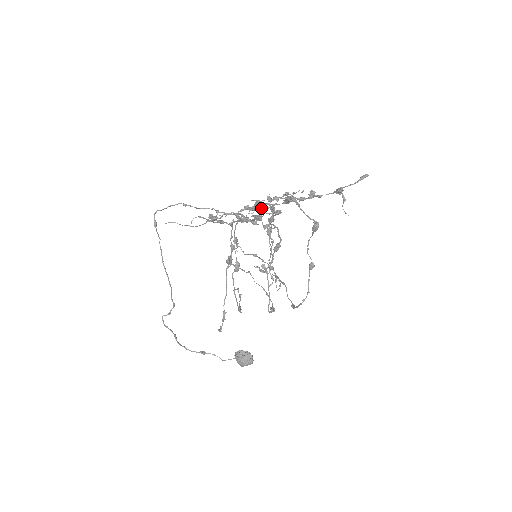
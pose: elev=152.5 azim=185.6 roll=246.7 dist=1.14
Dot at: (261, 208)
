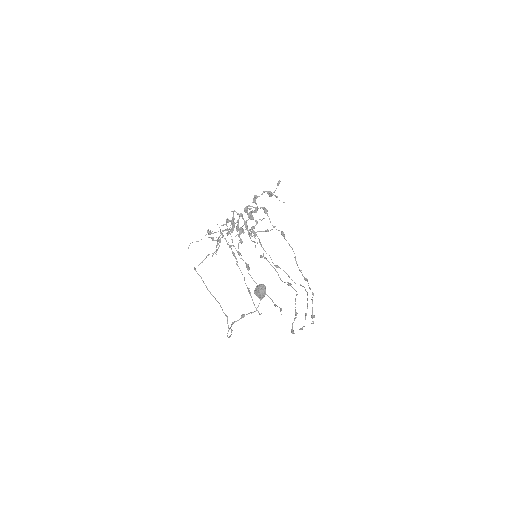
Dot at: (238, 225)
